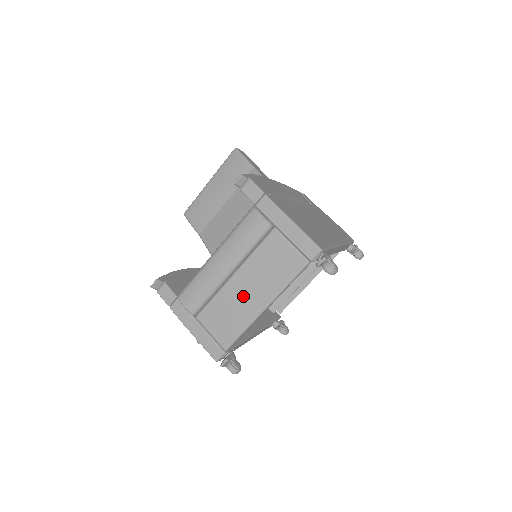
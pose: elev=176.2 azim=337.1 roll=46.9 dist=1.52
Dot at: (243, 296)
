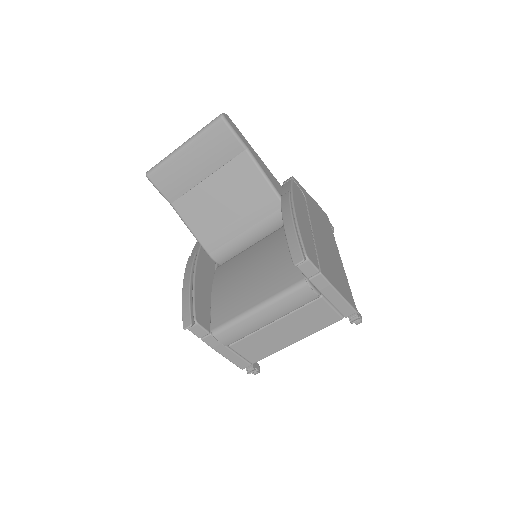
Dot at: (279, 336)
